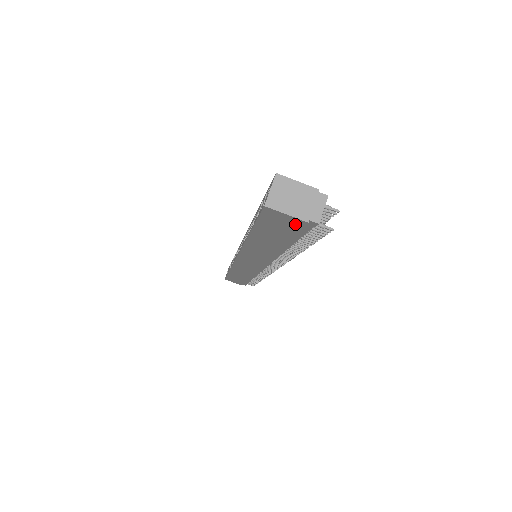
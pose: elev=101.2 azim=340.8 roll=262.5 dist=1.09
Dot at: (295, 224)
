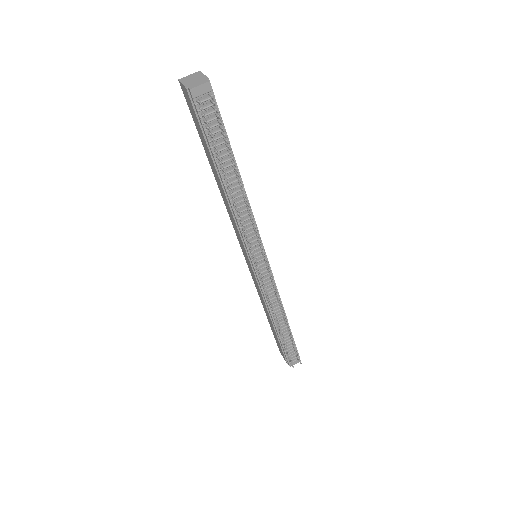
Dot at: (190, 100)
